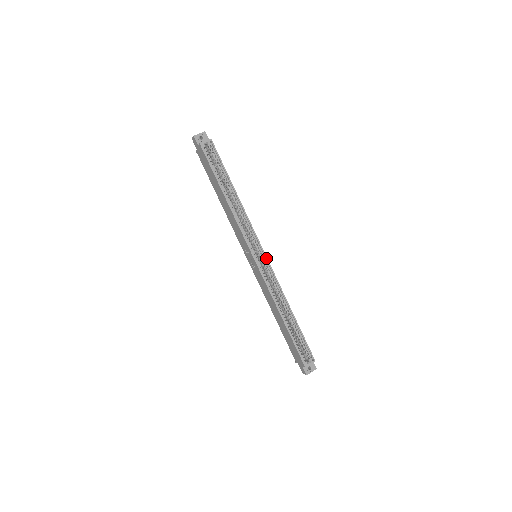
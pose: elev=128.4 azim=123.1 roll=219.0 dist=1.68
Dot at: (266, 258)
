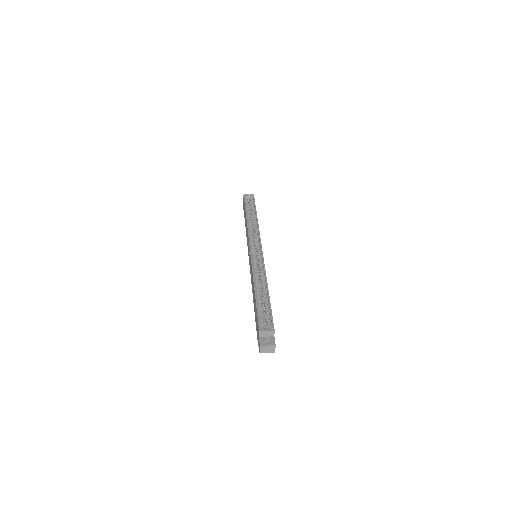
Dot at: (261, 251)
